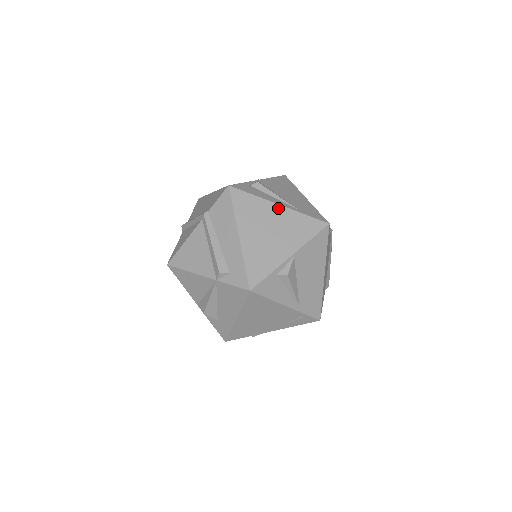
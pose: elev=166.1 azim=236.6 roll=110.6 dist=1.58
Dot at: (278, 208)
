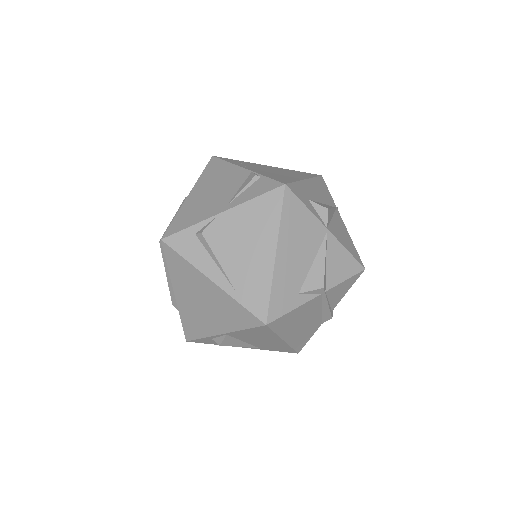
Dot at: (210, 284)
